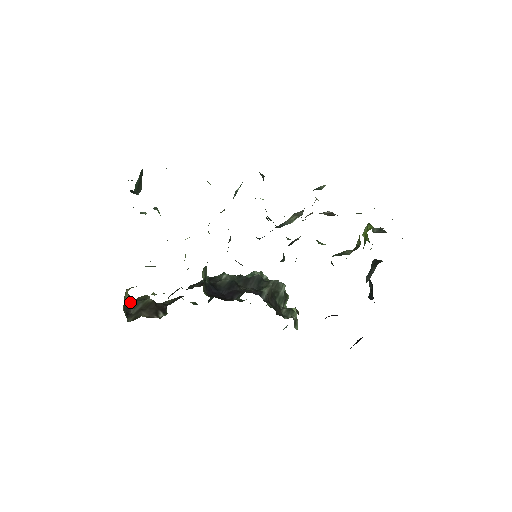
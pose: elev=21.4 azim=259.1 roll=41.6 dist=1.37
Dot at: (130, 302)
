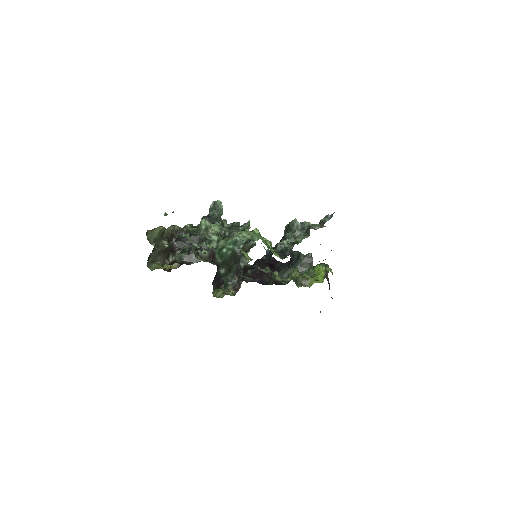
Dot at: (153, 248)
